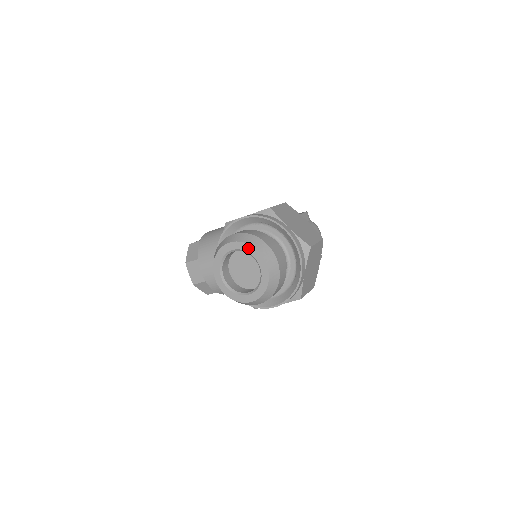
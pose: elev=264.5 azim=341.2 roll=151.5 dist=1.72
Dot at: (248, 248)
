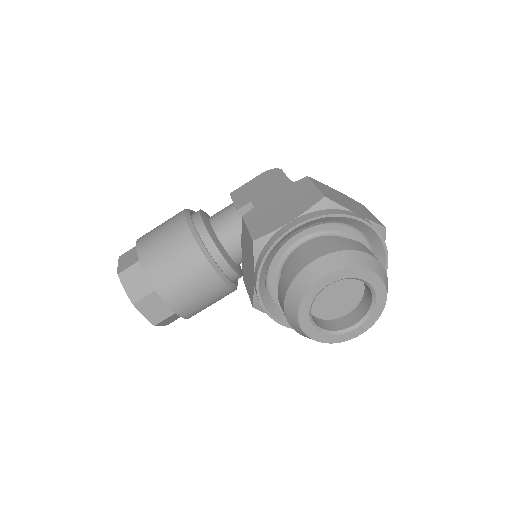
Dot at: (355, 273)
